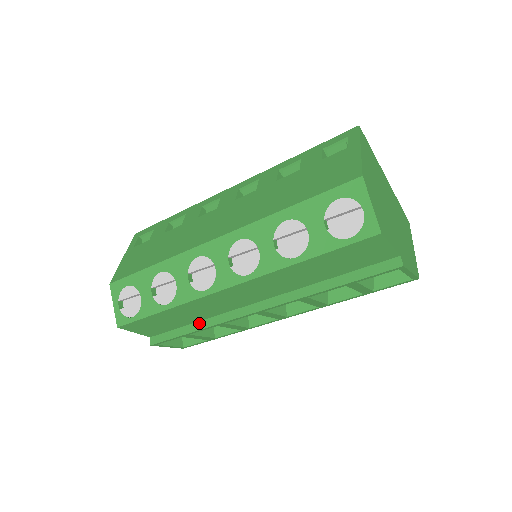
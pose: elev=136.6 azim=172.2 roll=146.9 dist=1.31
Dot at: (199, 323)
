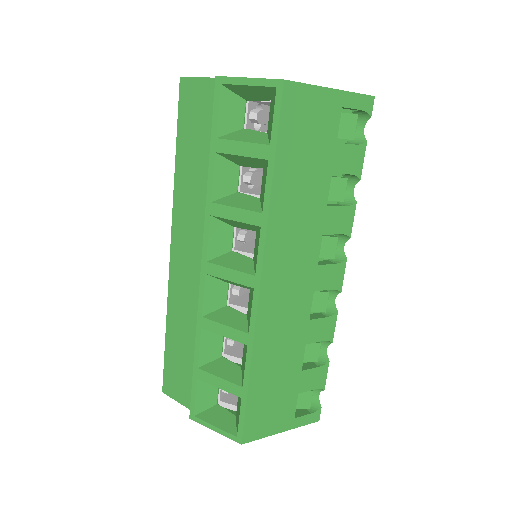
Dot at: occluded
